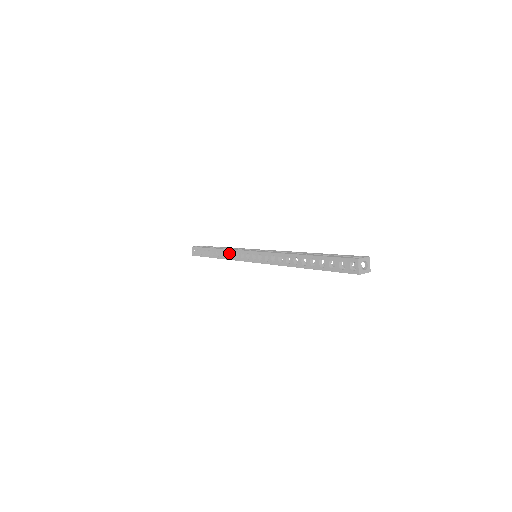
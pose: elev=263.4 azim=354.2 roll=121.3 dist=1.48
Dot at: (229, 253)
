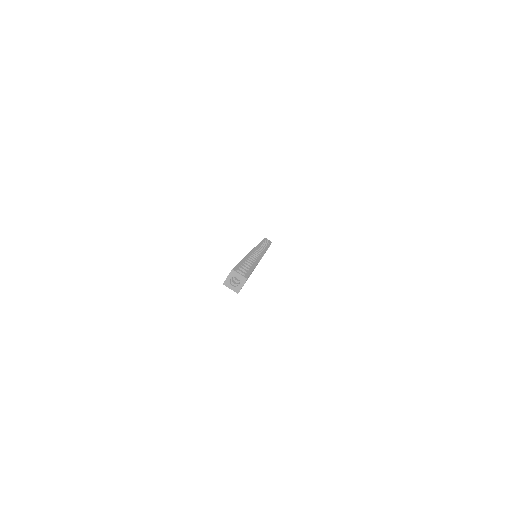
Dot at: occluded
